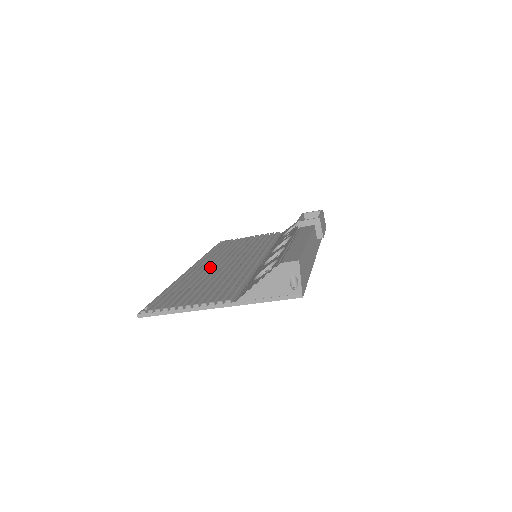
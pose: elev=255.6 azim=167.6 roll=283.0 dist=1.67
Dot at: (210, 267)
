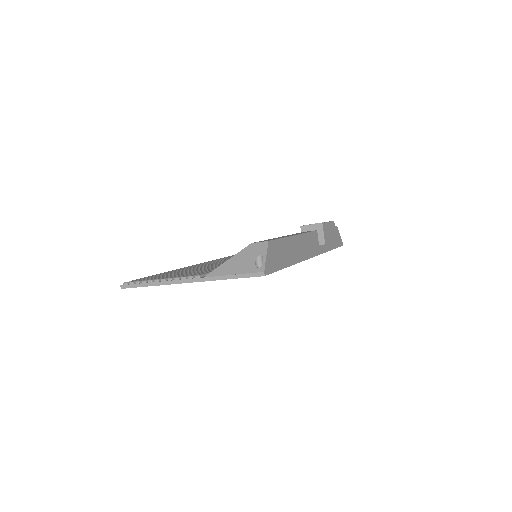
Dot at: occluded
